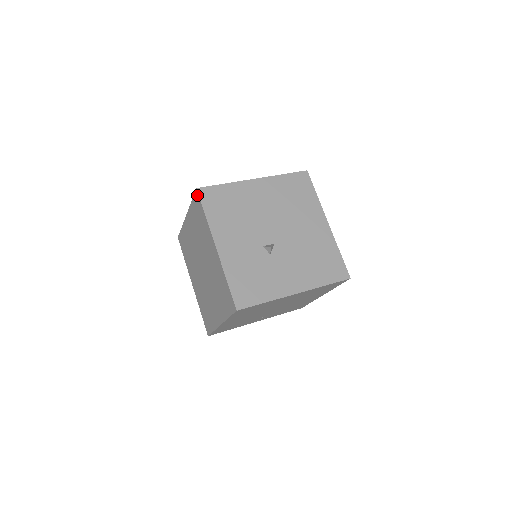
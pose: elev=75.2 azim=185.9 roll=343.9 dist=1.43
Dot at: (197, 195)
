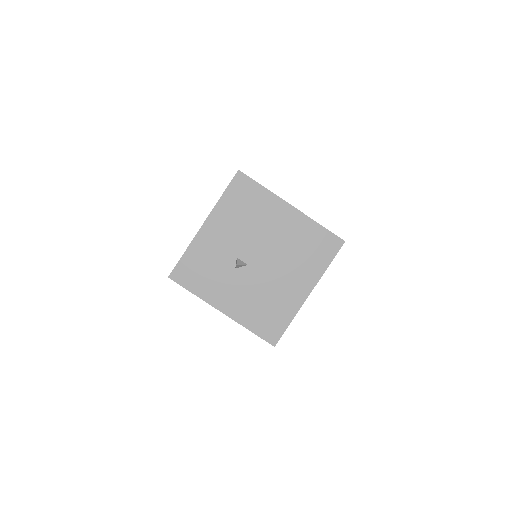
Dot at: (235, 175)
